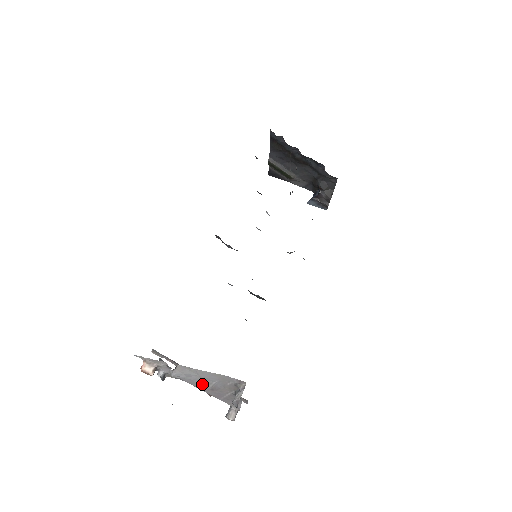
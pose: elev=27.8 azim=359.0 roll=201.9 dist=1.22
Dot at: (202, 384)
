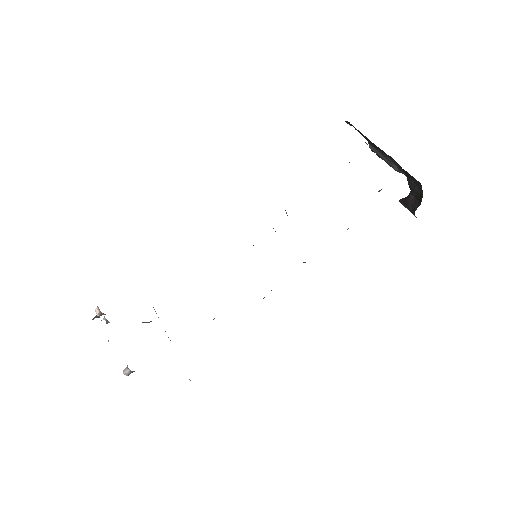
Dot at: occluded
